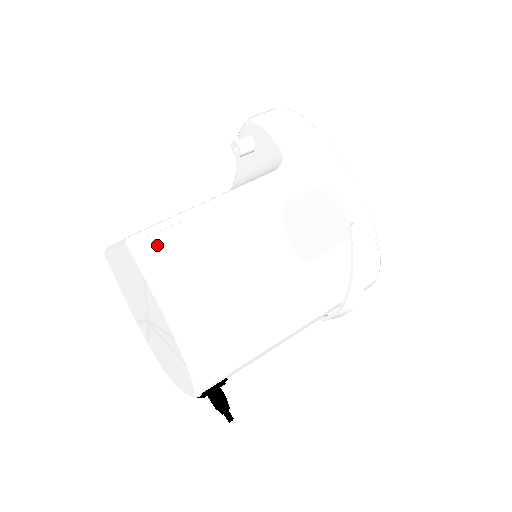
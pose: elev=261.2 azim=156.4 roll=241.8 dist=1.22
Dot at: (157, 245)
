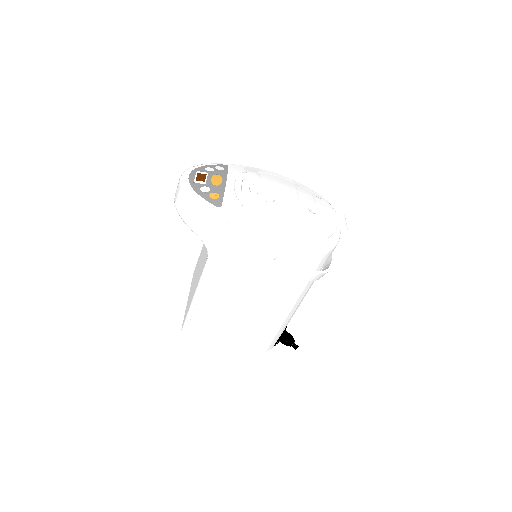
Dot at: (193, 330)
